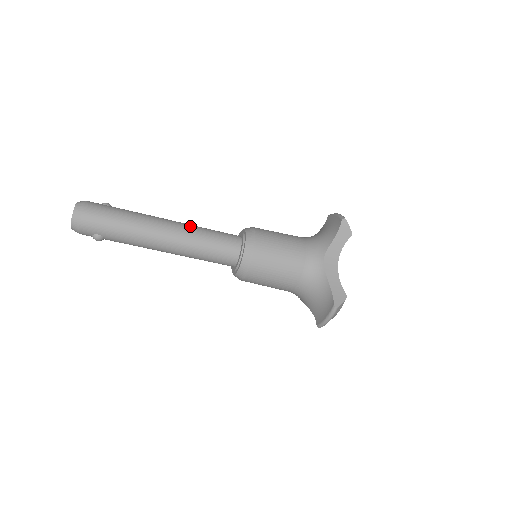
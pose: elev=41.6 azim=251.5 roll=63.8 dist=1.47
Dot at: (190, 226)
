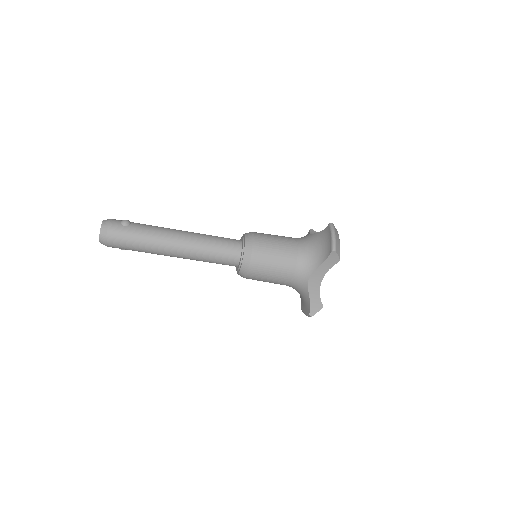
Dot at: (196, 242)
